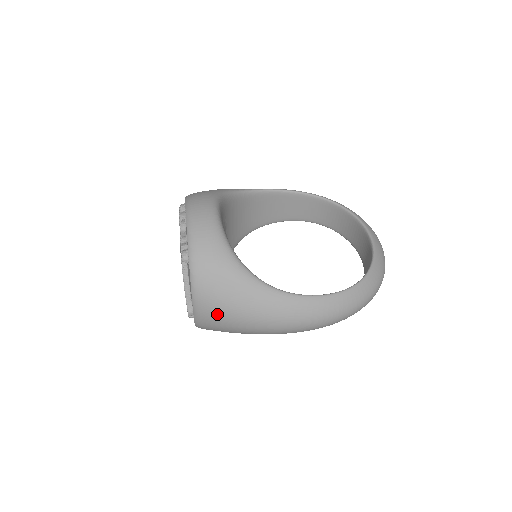
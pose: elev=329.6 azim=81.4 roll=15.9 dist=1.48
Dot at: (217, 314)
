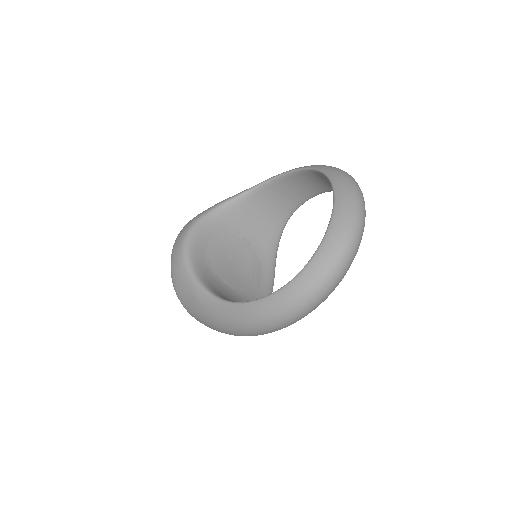
Dot at: (206, 325)
